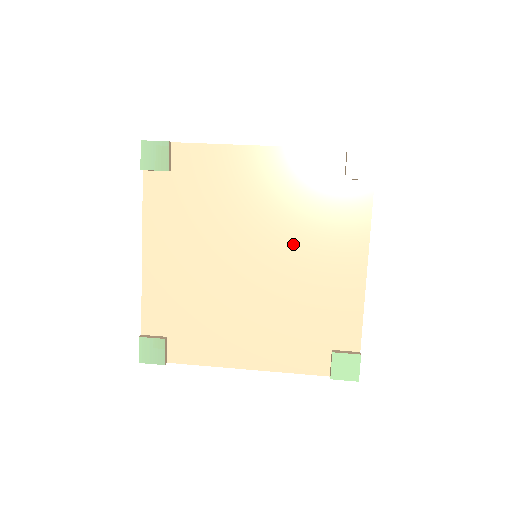
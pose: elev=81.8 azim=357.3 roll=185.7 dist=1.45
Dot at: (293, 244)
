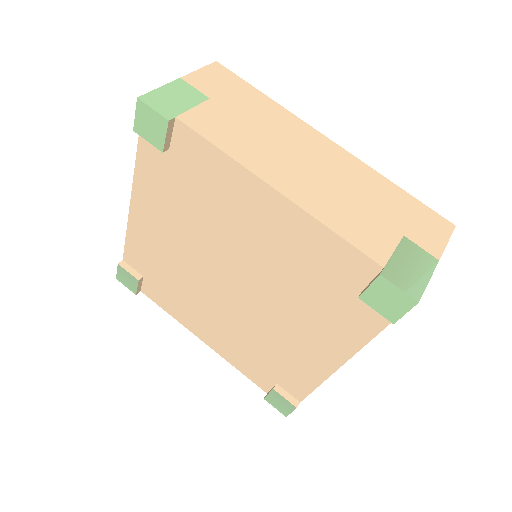
Dot at: (223, 240)
